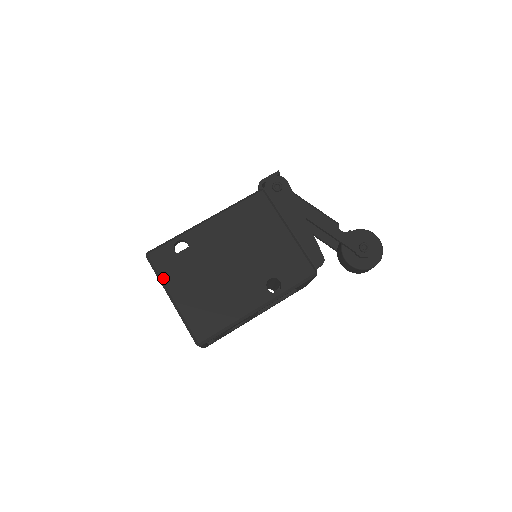
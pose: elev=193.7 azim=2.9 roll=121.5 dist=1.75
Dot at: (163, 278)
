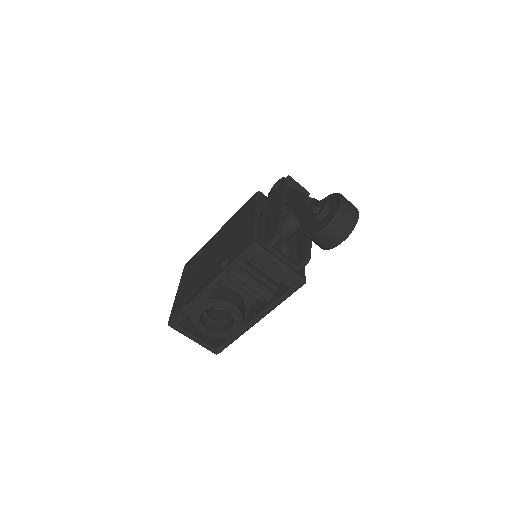
Dot at: (181, 279)
